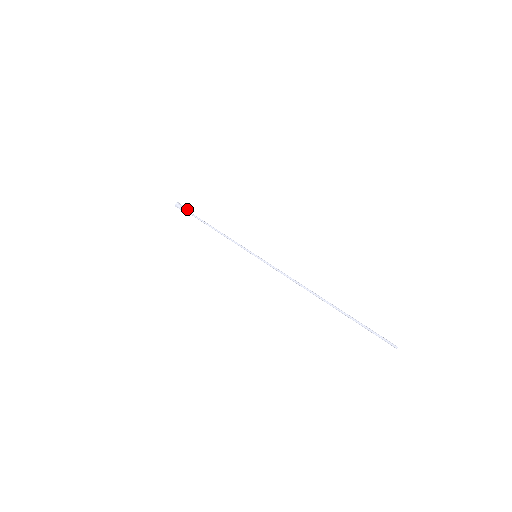
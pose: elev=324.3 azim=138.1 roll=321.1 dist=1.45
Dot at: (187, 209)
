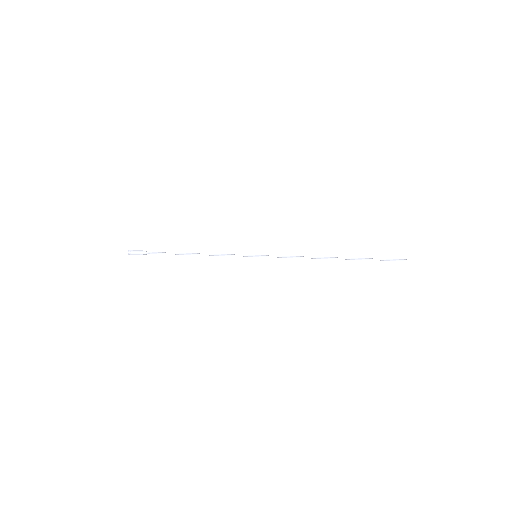
Dot at: (146, 252)
